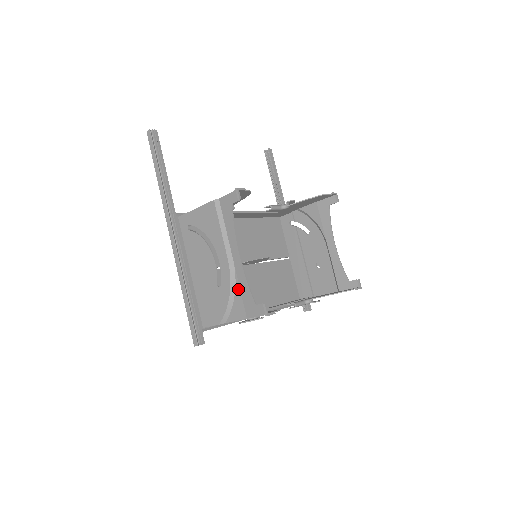
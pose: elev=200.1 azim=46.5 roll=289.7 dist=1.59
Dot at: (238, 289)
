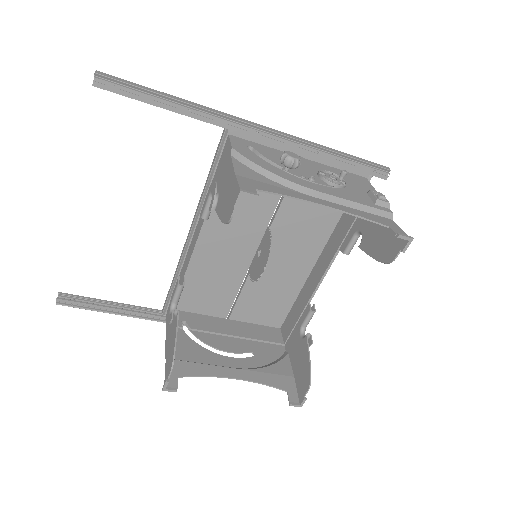
Dot at: (265, 372)
